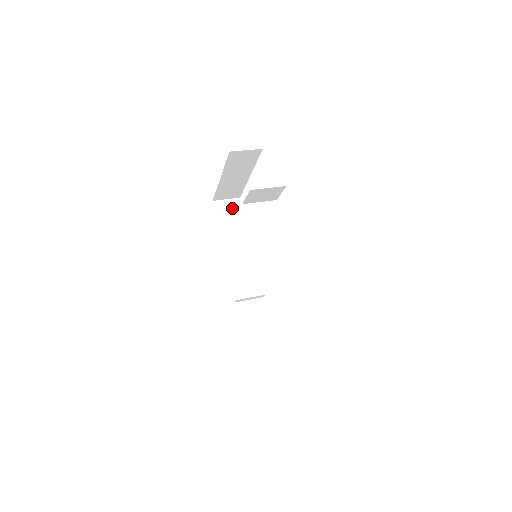
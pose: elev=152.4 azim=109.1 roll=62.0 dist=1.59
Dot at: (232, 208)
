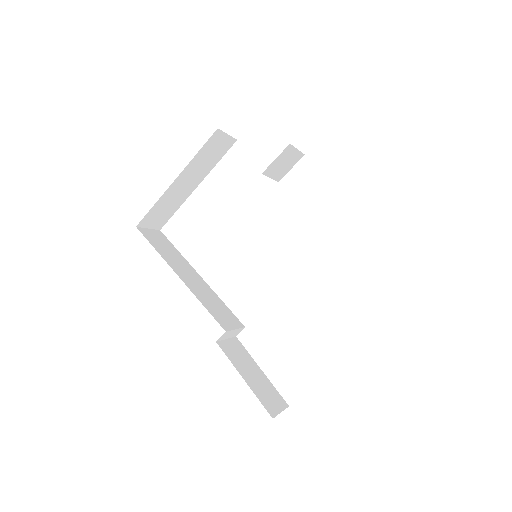
Dot at: (159, 238)
